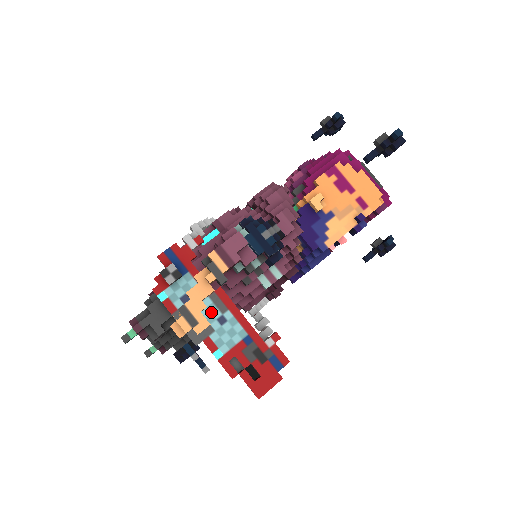
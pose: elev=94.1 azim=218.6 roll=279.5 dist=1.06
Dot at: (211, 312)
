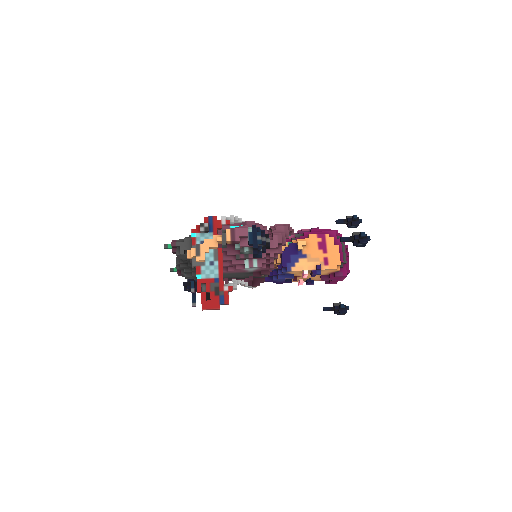
Dot at: (210, 256)
